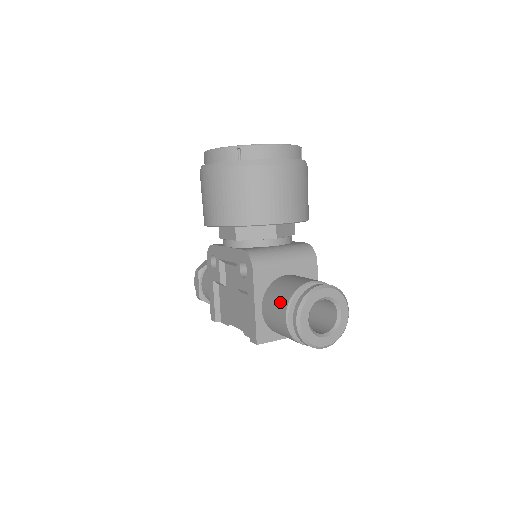
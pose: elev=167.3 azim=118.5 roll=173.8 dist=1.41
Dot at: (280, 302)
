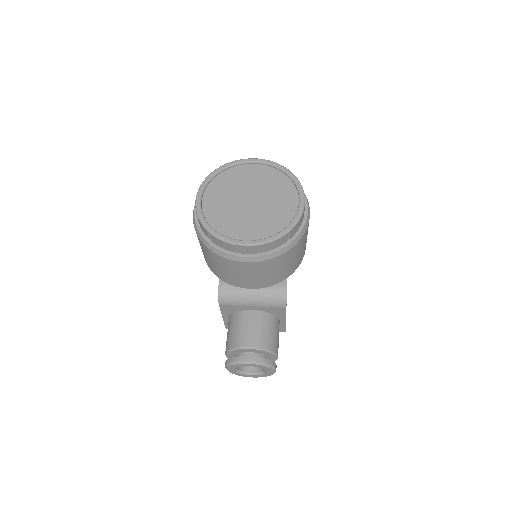
Dot at: (227, 340)
